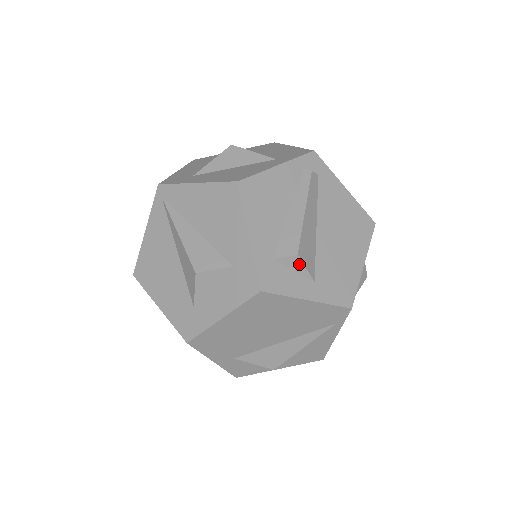
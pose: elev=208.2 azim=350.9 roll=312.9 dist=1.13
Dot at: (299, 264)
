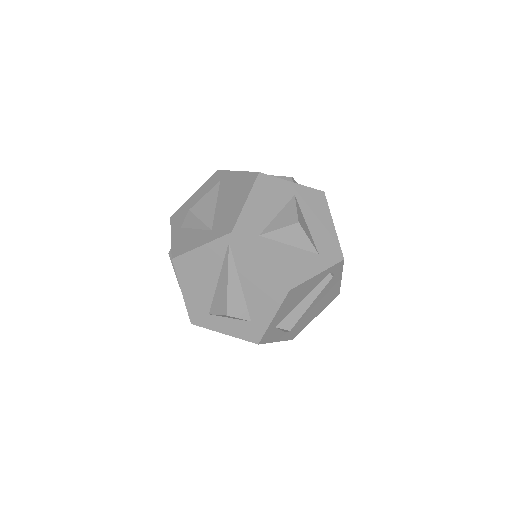
Dot at: (287, 331)
